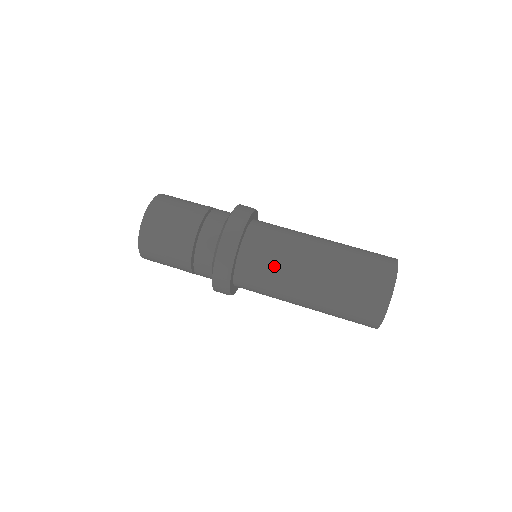
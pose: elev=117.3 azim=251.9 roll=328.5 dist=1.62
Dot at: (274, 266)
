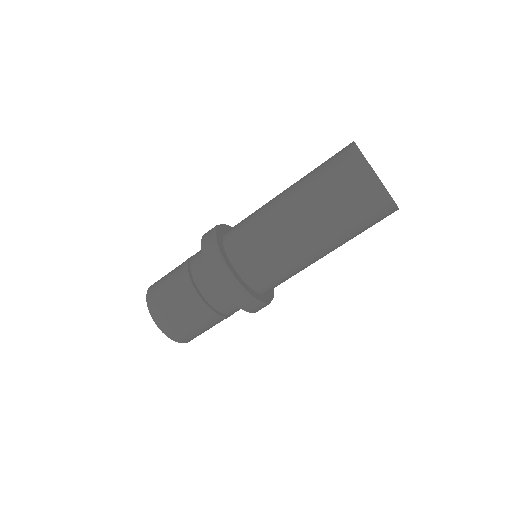
Dot at: (278, 263)
